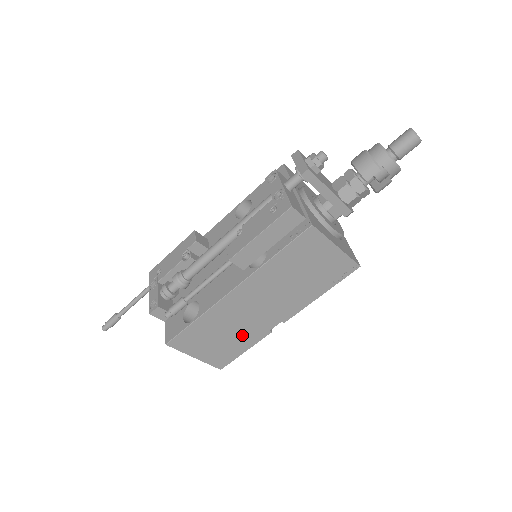
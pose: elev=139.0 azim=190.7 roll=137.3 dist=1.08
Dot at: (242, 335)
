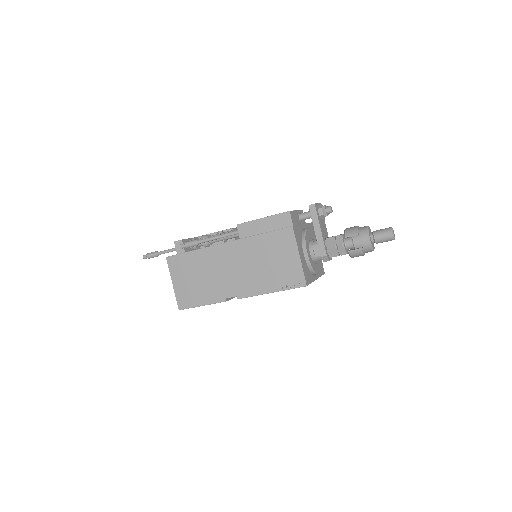
Dot at: (209, 288)
